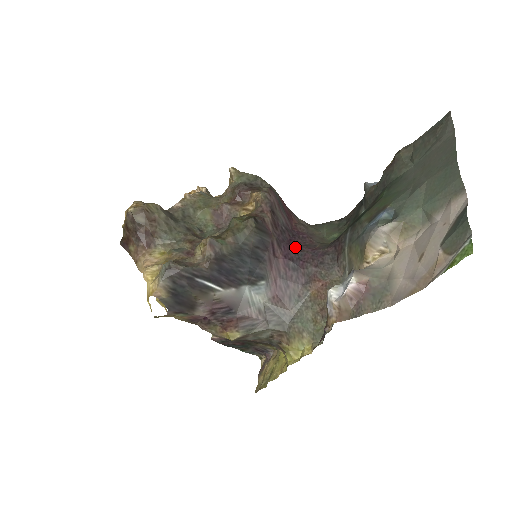
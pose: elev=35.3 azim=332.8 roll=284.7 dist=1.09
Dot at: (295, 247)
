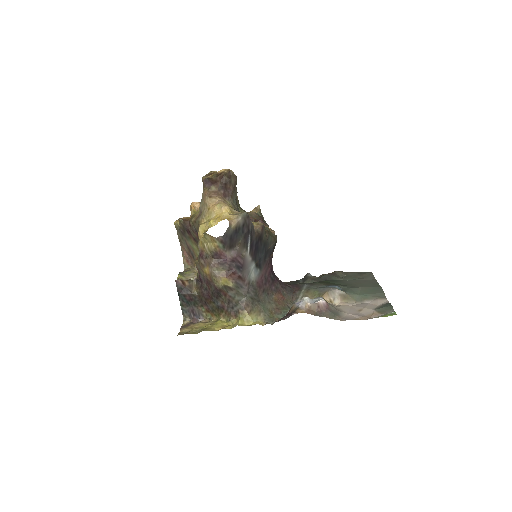
Dot at: occluded
